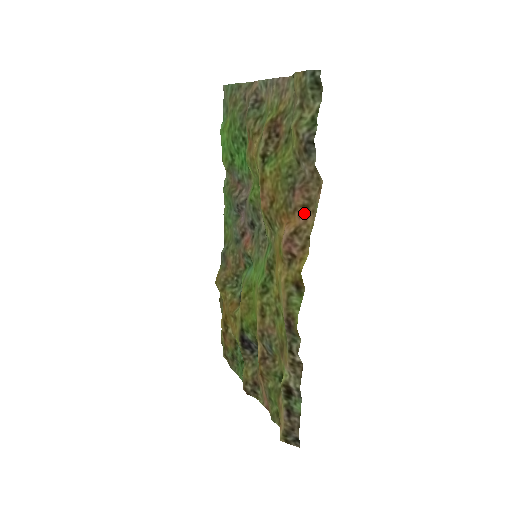
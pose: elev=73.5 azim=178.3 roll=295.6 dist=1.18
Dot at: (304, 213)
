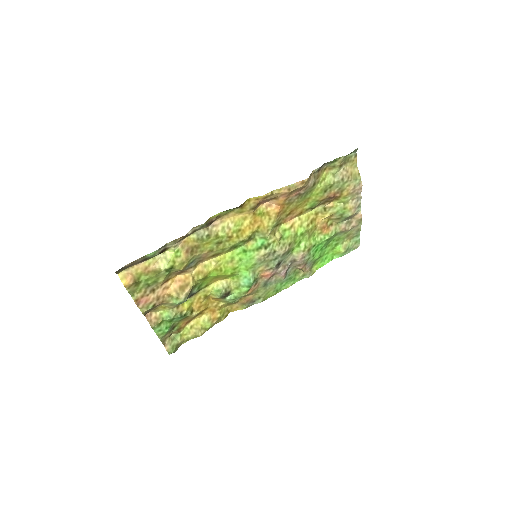
Dot at: (287, 195)
